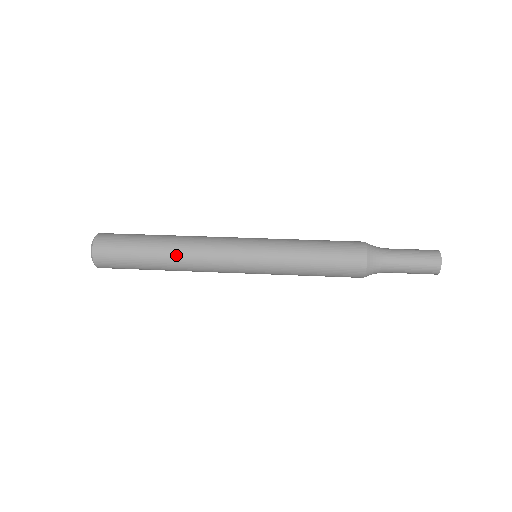
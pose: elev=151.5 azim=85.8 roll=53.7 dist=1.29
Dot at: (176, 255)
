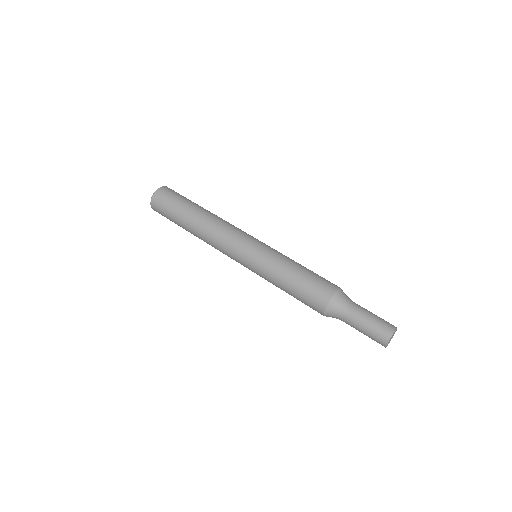
Dot at: (198, 236)
